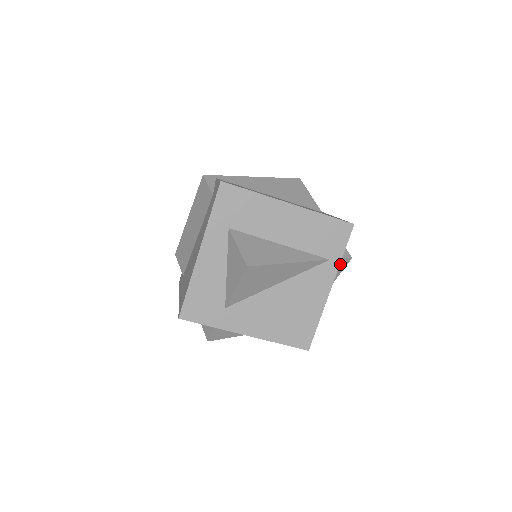
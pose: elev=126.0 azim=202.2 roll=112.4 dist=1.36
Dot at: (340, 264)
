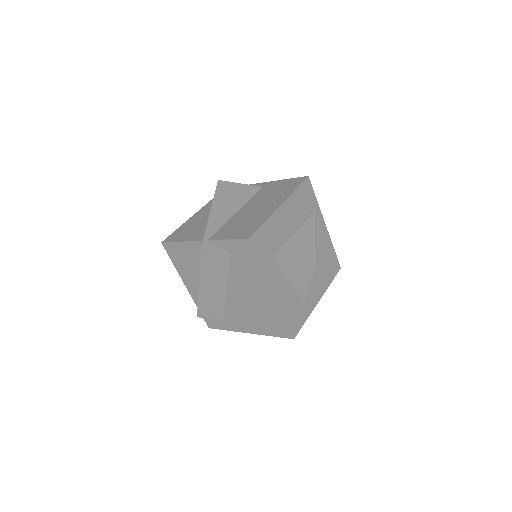
Dot at: occluded
